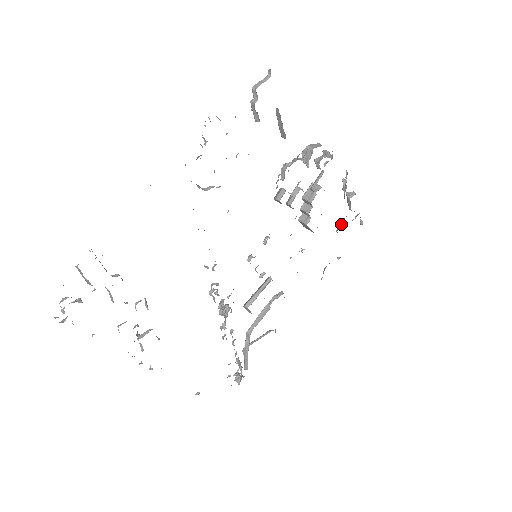
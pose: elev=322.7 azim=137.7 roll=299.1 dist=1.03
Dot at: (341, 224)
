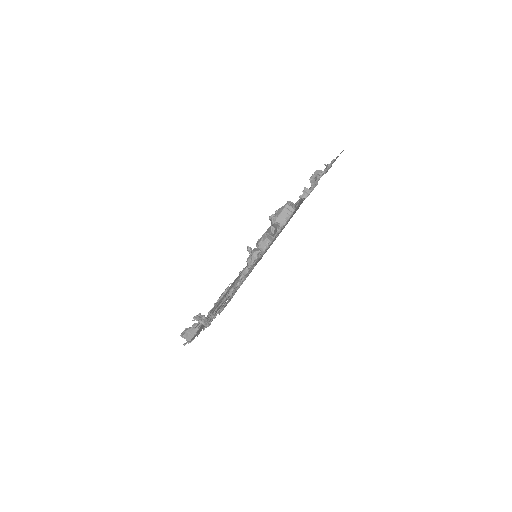
Dot at: occluded
